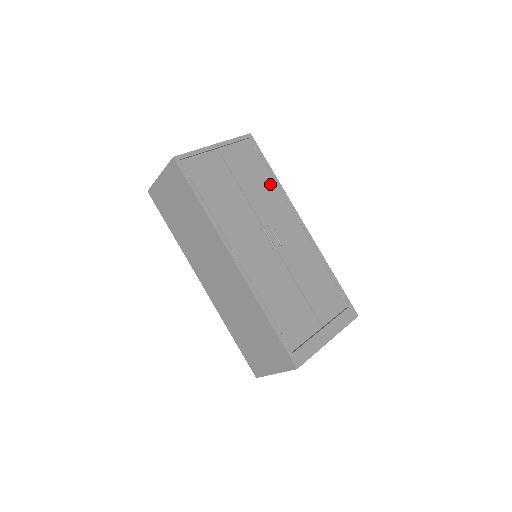
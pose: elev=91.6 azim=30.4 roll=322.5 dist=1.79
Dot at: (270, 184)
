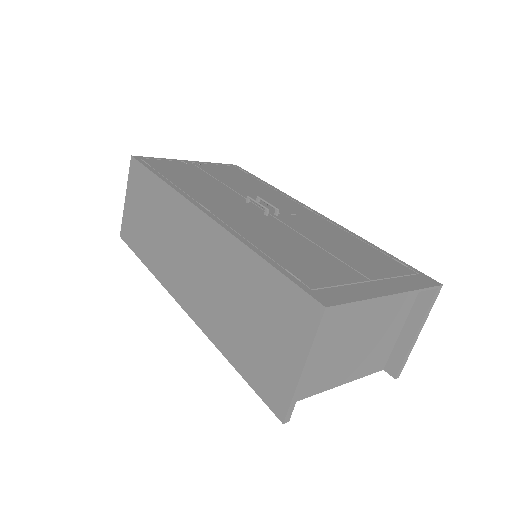
Dot at: (262, 186)
